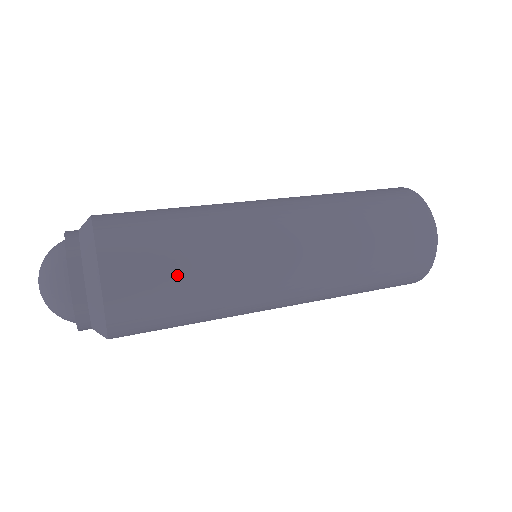
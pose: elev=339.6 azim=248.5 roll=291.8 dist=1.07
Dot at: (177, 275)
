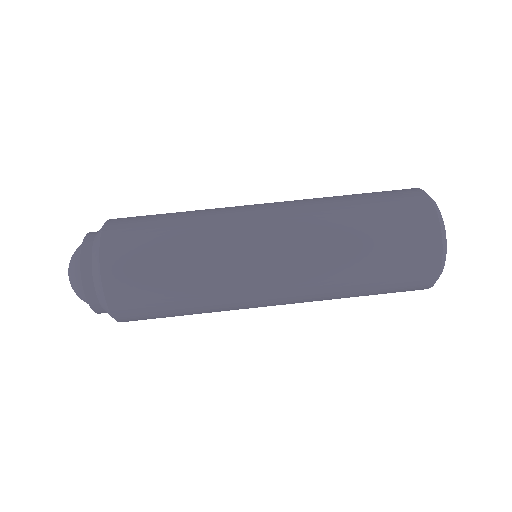
Dot at: occluded
